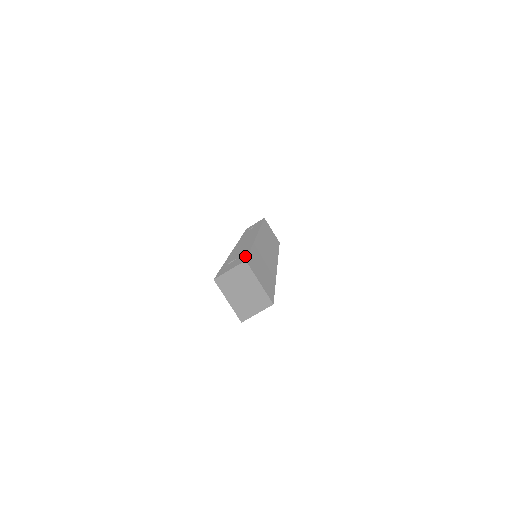
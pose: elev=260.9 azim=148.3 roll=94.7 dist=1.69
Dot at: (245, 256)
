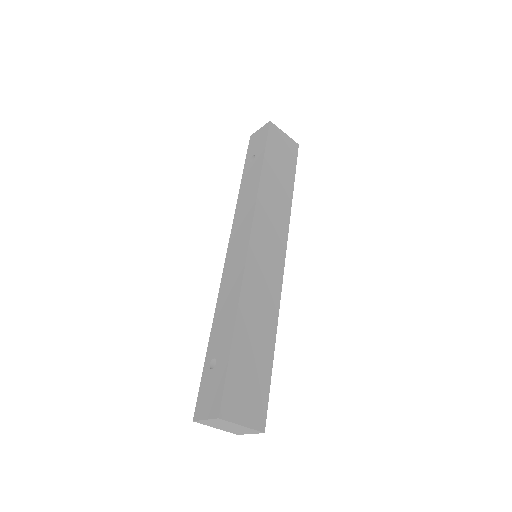
Dot at: (221, 386)
